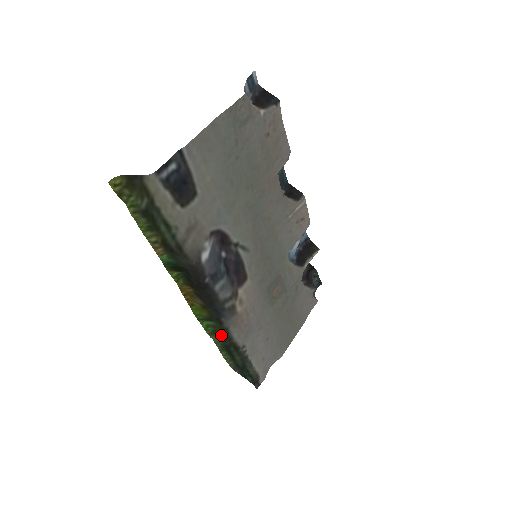
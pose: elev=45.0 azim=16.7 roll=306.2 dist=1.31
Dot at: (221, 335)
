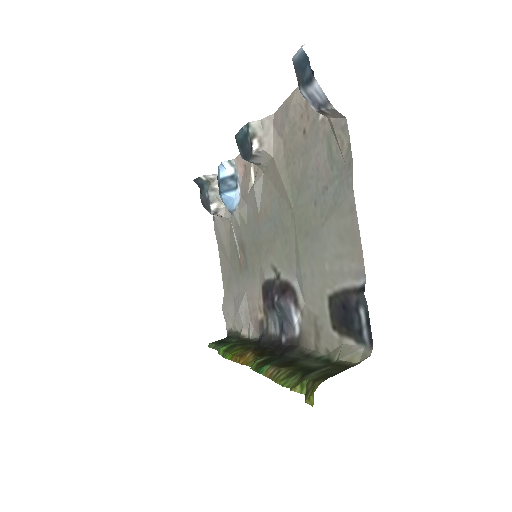
Dot at: occluded
